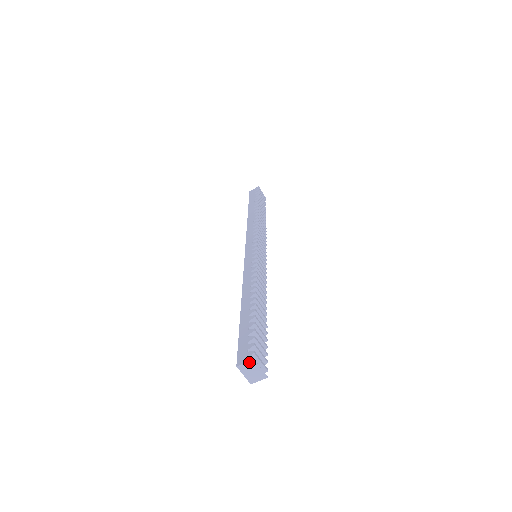
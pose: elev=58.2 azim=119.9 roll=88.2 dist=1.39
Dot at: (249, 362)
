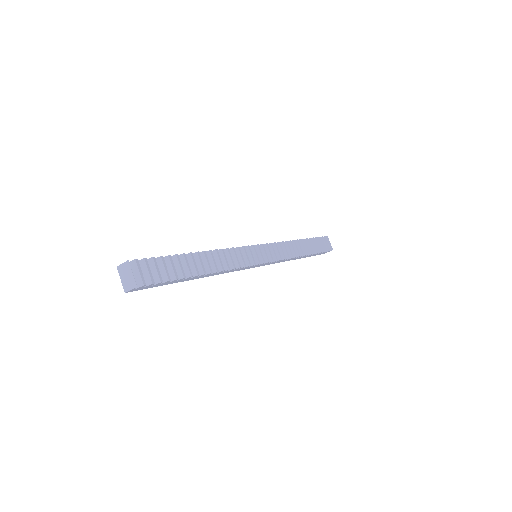
Dot at: (125, 263)
